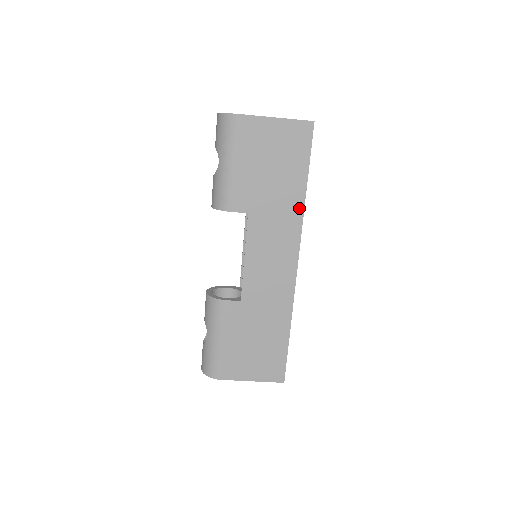
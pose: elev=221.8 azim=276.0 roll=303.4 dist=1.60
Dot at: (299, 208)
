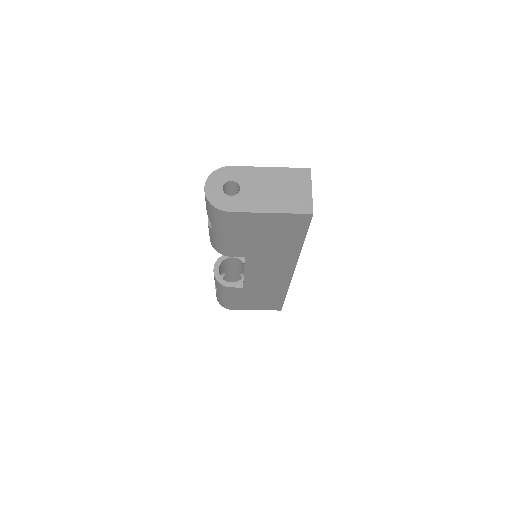
Dot at: (295, 254)
